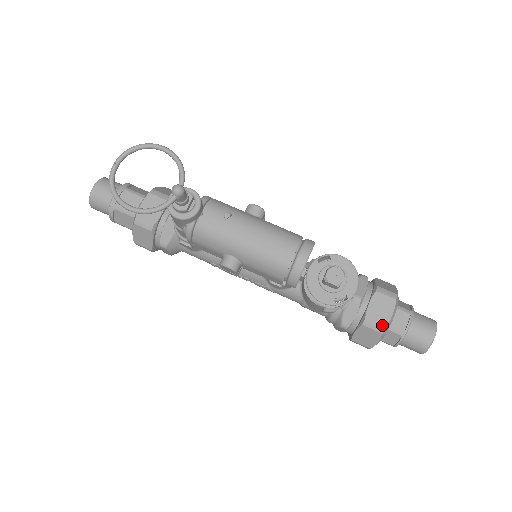
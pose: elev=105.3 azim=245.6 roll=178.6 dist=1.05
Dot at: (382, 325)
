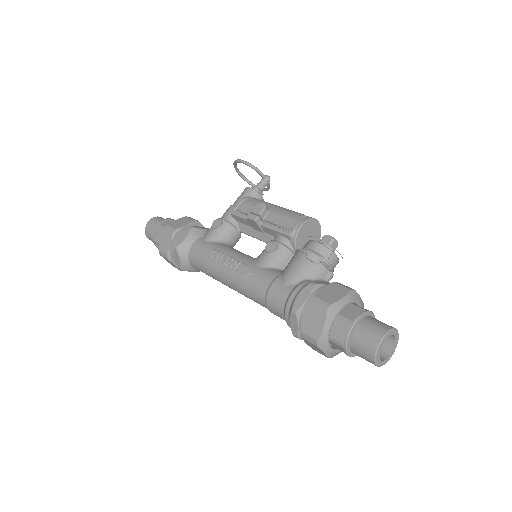
Dot at: occluded
